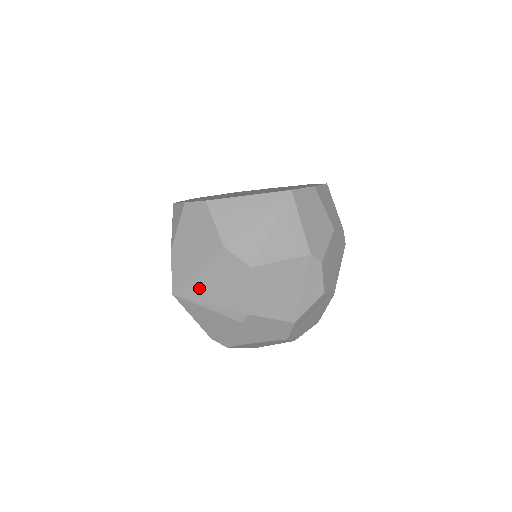
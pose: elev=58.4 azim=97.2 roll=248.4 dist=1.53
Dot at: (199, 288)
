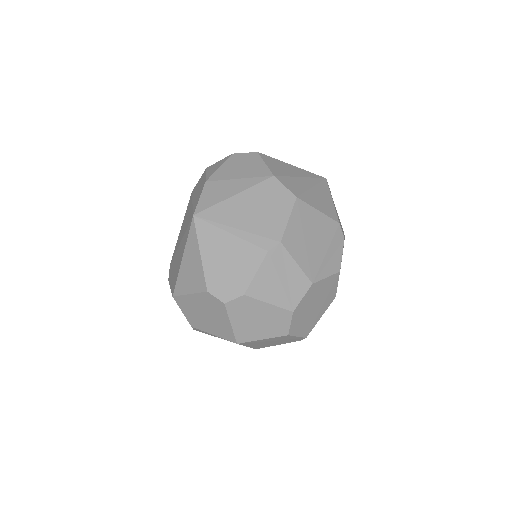
Dot at: (230, 211)
